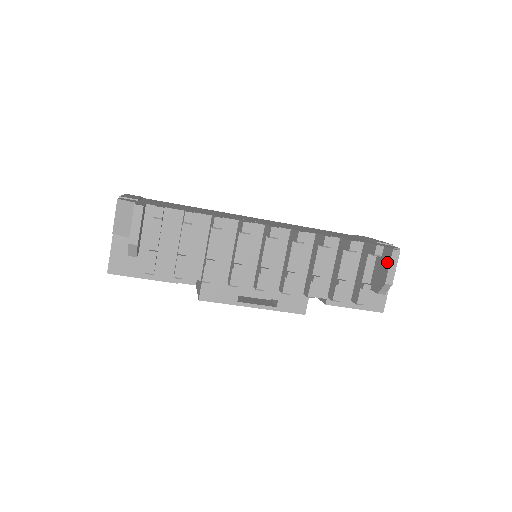
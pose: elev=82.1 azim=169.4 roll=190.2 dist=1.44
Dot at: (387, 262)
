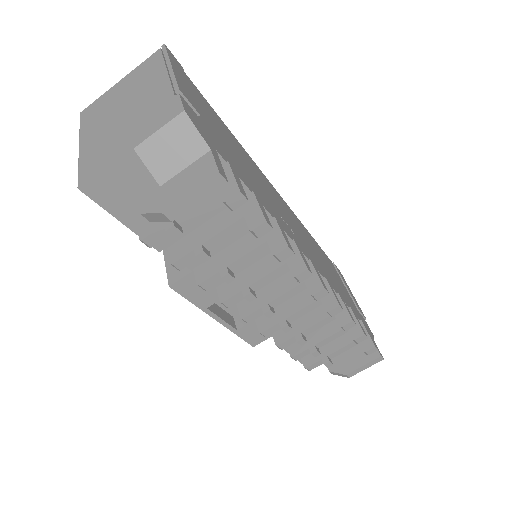
Dot at: (365, 358)
